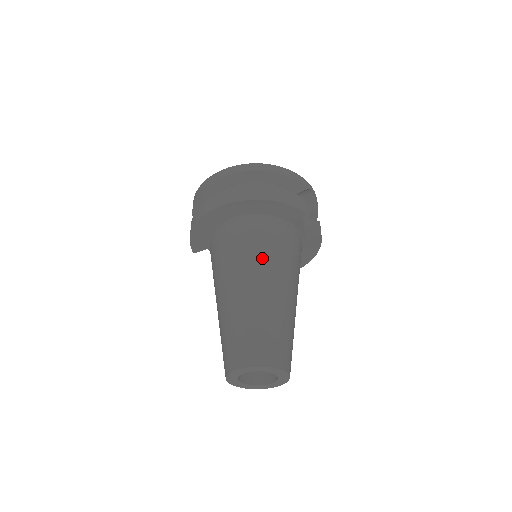
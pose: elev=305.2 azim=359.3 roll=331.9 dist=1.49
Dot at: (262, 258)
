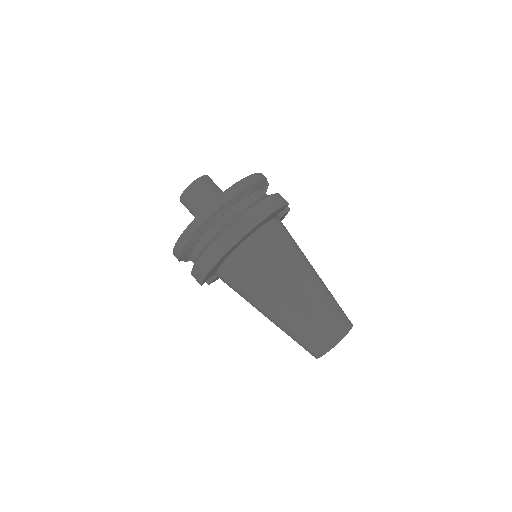
Dot at: (289, 261)
